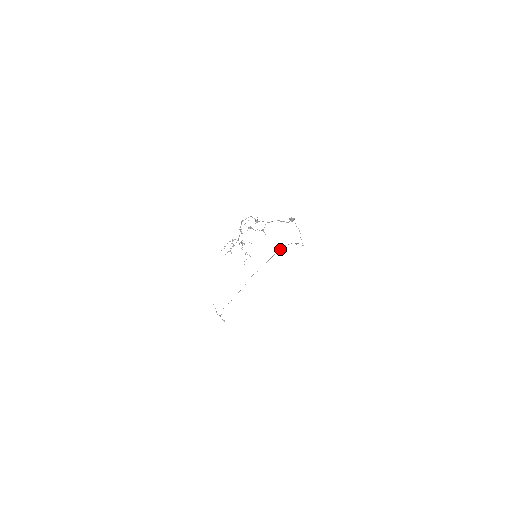
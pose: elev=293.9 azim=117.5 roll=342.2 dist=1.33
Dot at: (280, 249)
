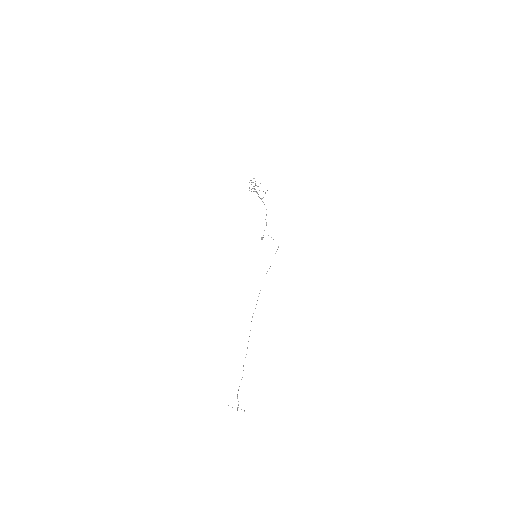
Dot at: occluded
